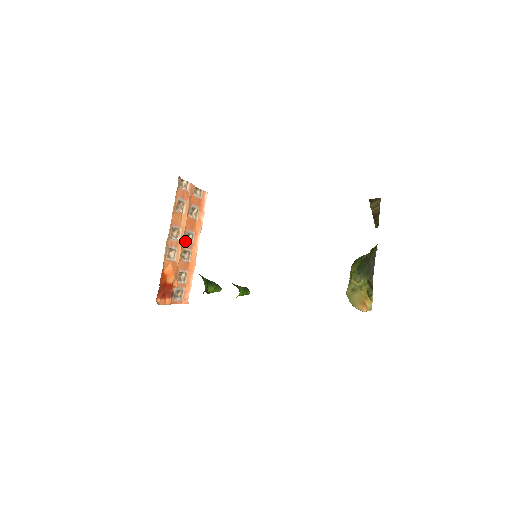
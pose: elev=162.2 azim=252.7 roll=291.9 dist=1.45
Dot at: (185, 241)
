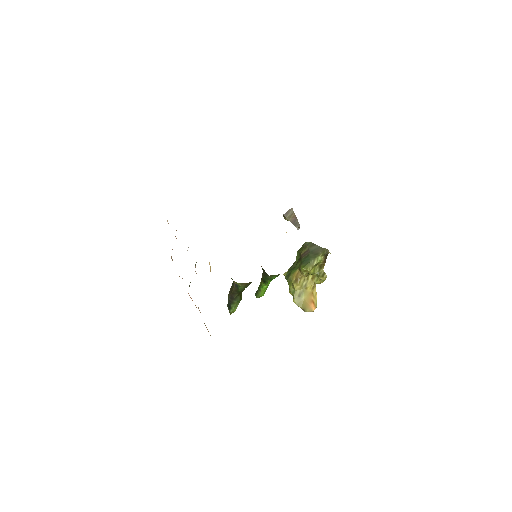
Dot at: occluded
